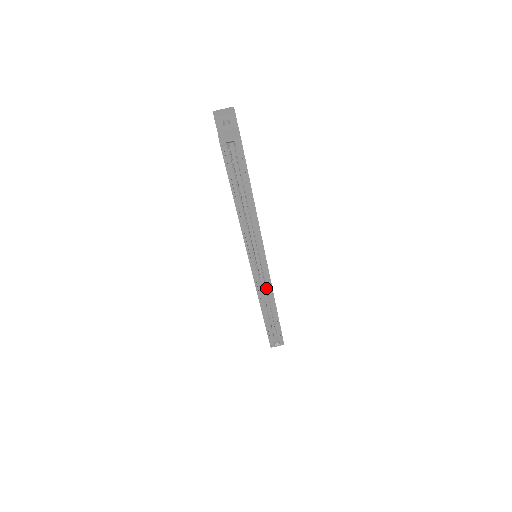
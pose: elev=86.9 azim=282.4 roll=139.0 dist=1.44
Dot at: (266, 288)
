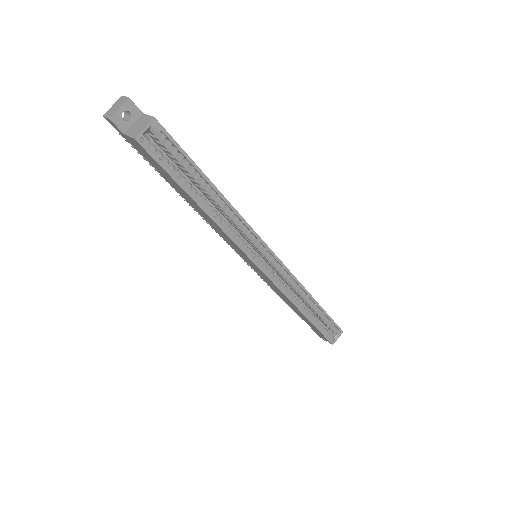
Dot at: (289, 283)
